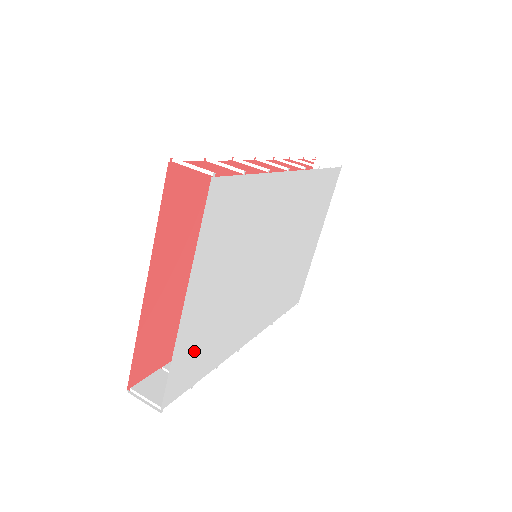
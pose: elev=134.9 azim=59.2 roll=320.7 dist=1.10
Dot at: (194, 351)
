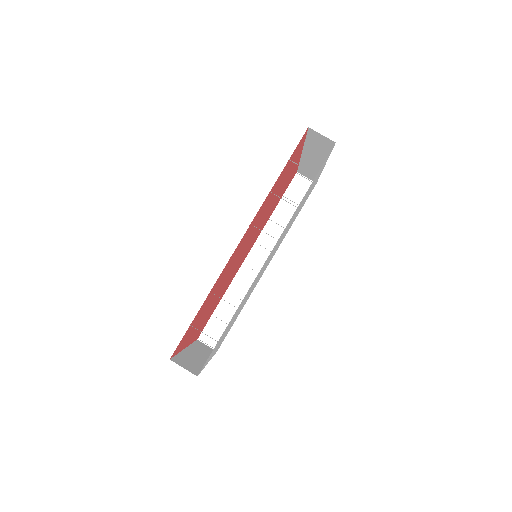
Dot at: occluded
